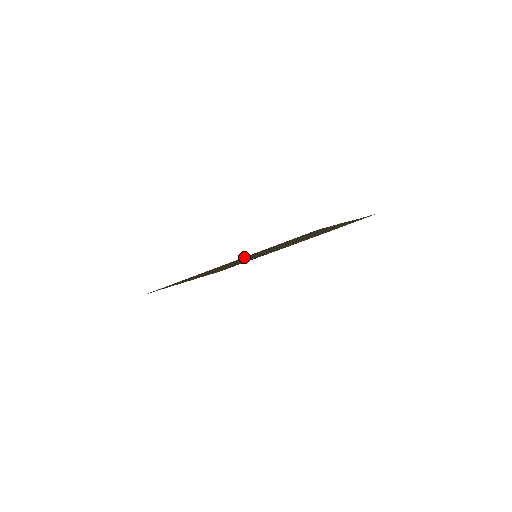
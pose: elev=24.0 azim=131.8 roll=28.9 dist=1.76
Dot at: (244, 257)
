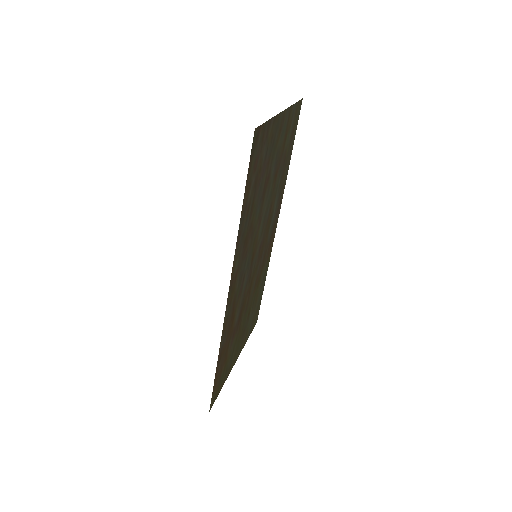
Dot at: (236, 253)
